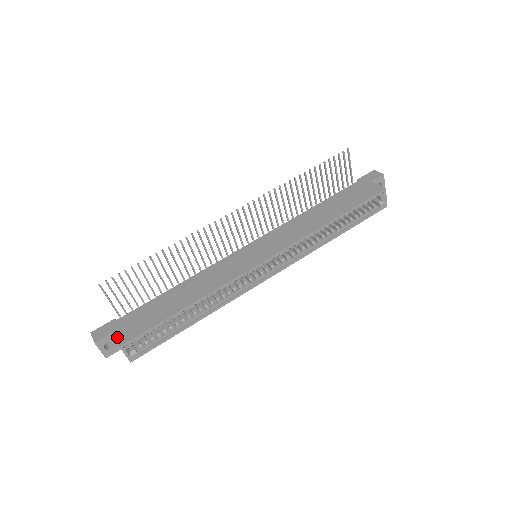
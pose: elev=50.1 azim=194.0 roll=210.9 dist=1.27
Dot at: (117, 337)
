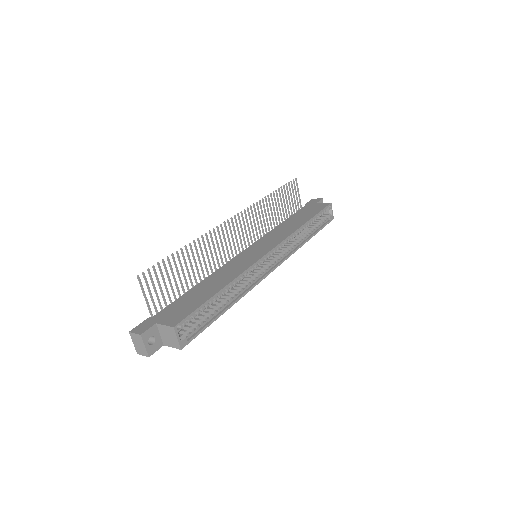
Dot at: (165, 324)
